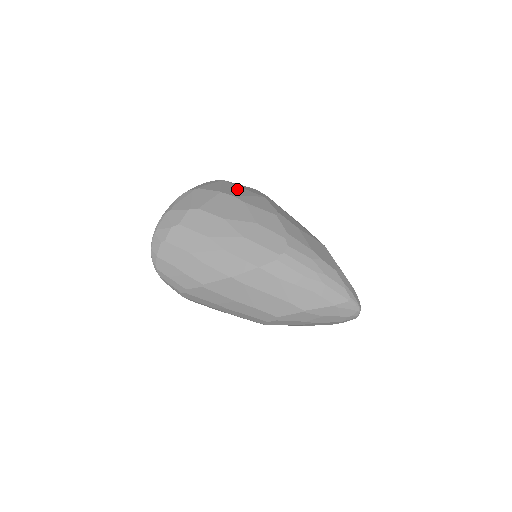
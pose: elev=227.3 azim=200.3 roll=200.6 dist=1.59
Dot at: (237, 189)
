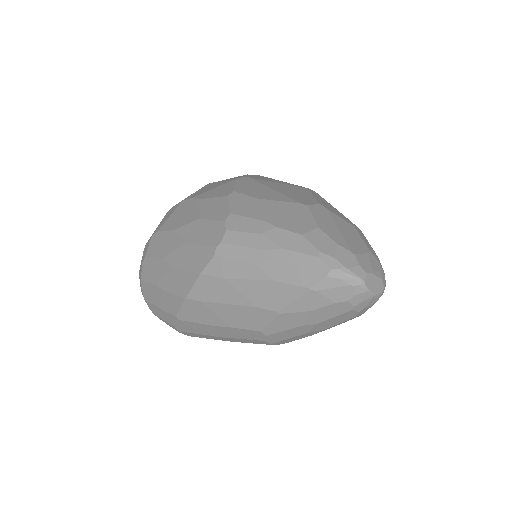
Dot at: (209, 187)
